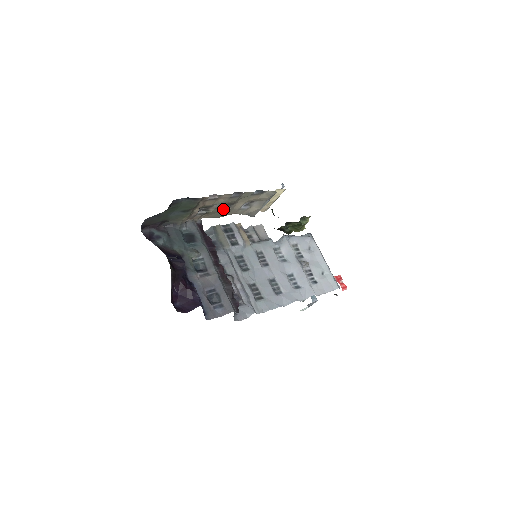
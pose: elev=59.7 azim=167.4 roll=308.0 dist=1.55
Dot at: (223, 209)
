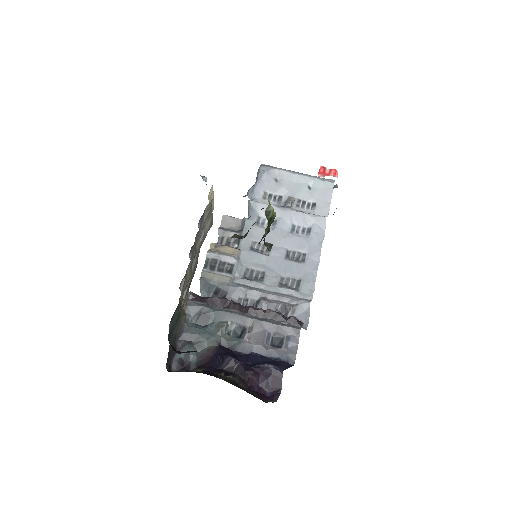
Dot at: (193, 265)
